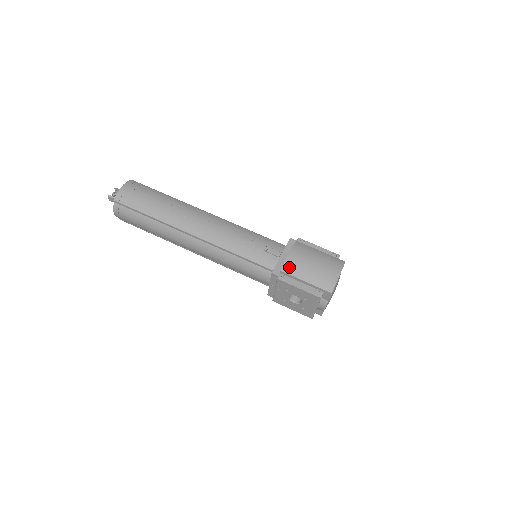
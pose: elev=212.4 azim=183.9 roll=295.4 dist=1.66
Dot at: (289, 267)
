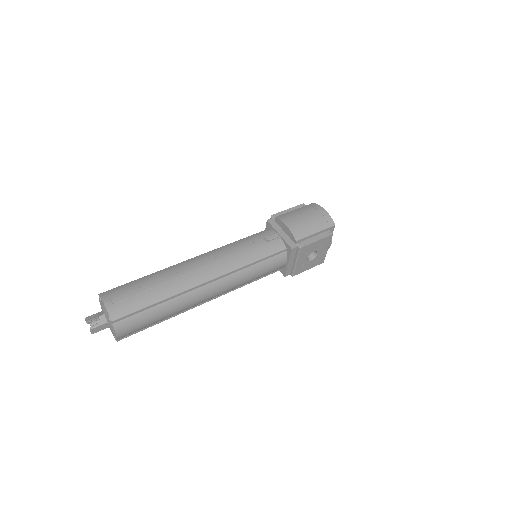
Dot at: (298, 234)
